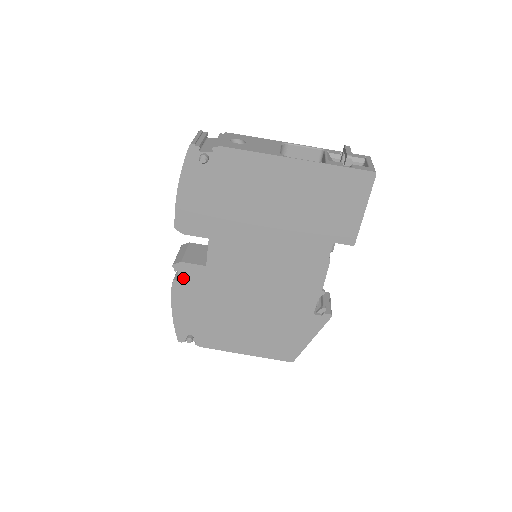
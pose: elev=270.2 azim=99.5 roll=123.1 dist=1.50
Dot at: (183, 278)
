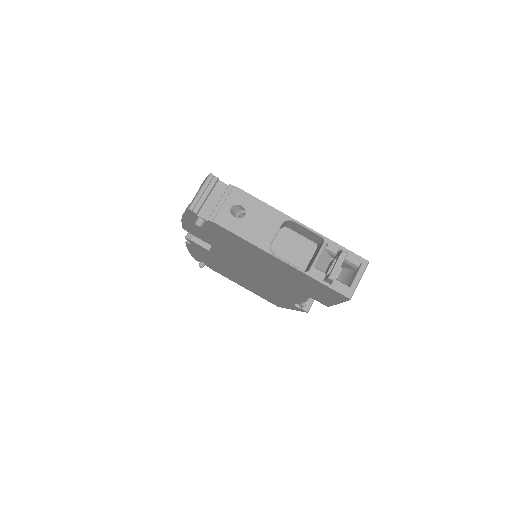
Dot at: (194, 245)
